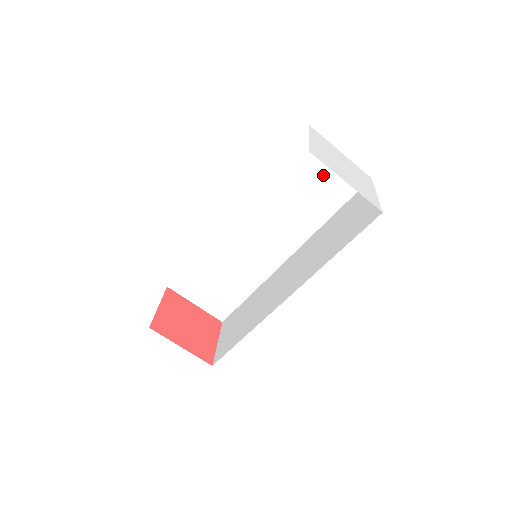
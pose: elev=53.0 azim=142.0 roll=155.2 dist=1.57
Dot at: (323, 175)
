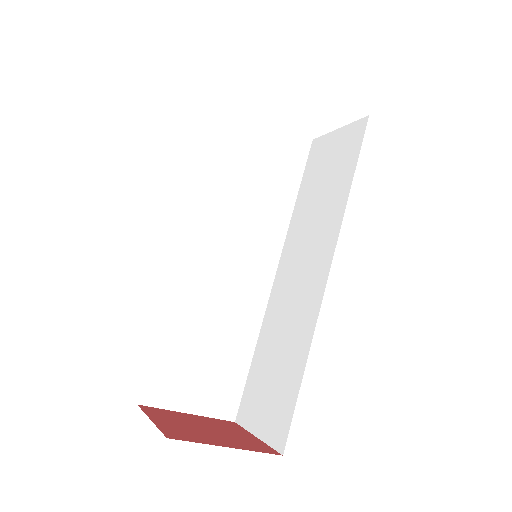
Dot at: (270, 150)
